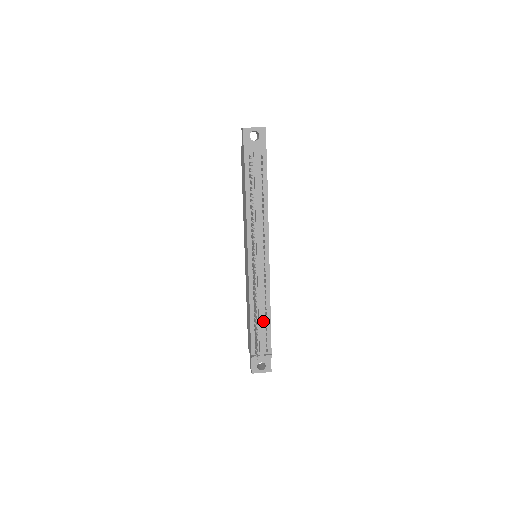
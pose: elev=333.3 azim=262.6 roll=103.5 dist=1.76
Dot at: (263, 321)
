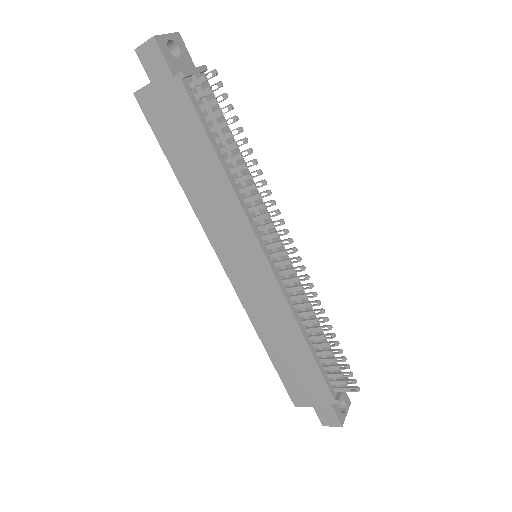
Dot at: occluded
